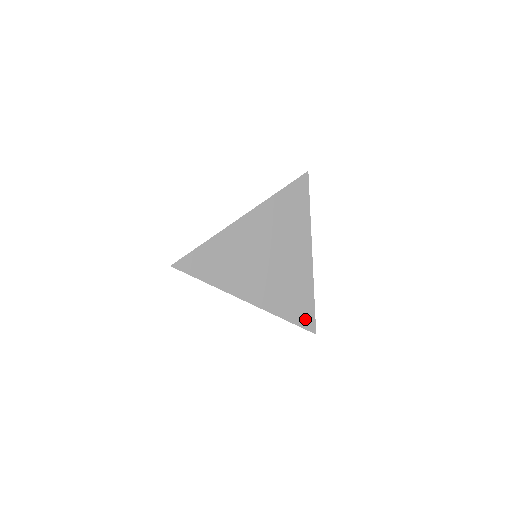
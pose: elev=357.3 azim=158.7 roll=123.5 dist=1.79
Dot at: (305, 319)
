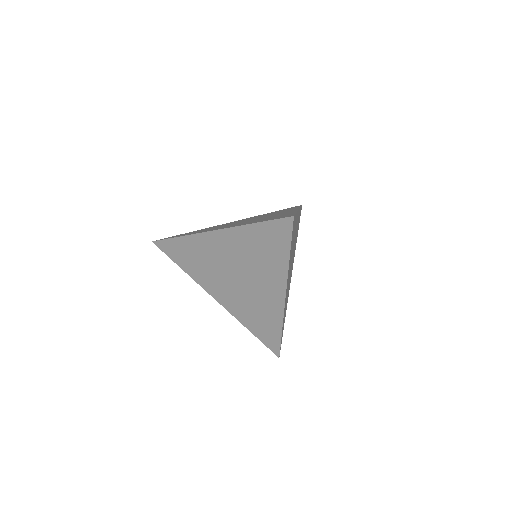
Dot at: occluded
